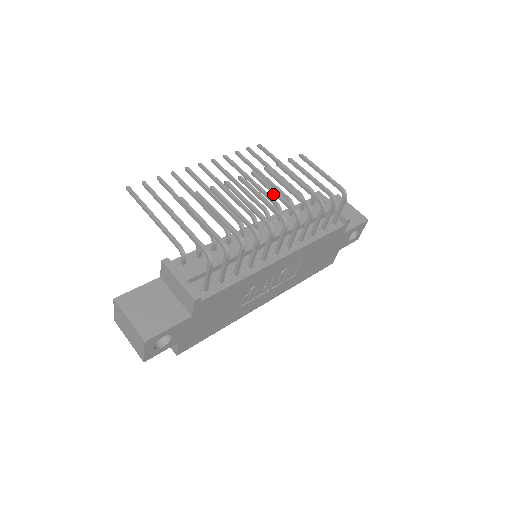
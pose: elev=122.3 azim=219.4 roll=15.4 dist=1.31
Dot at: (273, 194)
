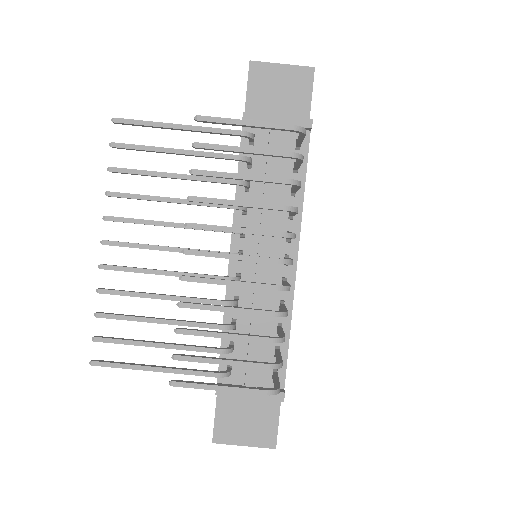
Dot at: occluded
